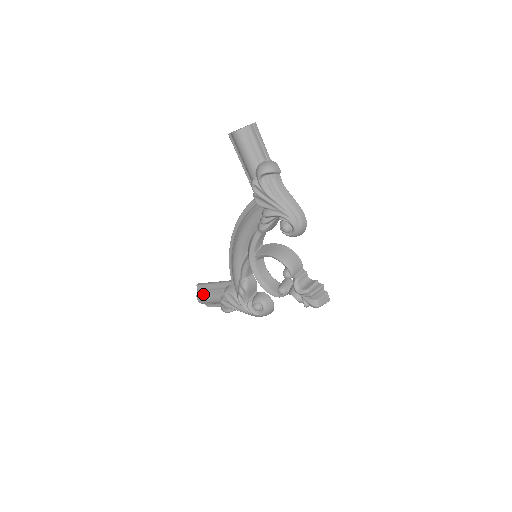
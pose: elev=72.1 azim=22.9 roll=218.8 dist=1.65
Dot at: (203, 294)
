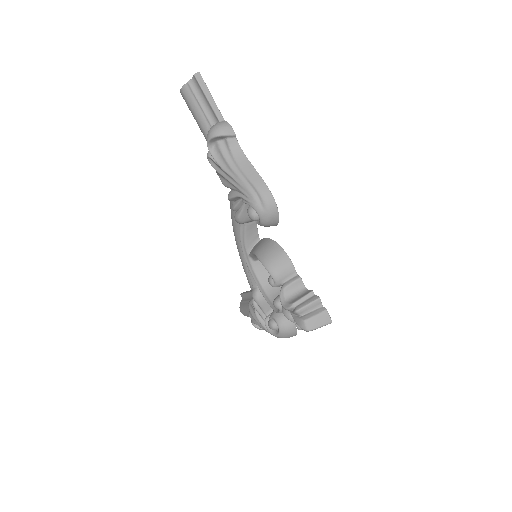
Dot at: (242, 305)
